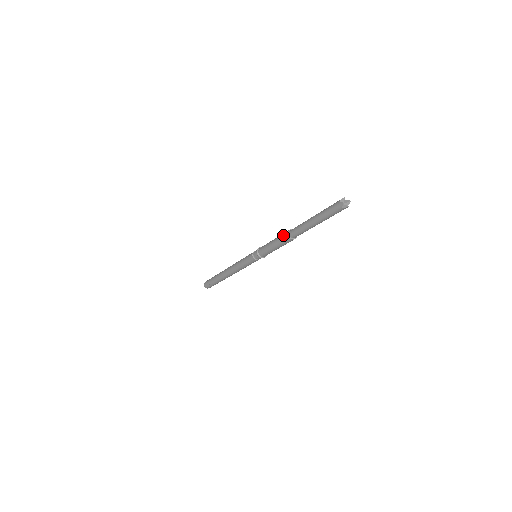
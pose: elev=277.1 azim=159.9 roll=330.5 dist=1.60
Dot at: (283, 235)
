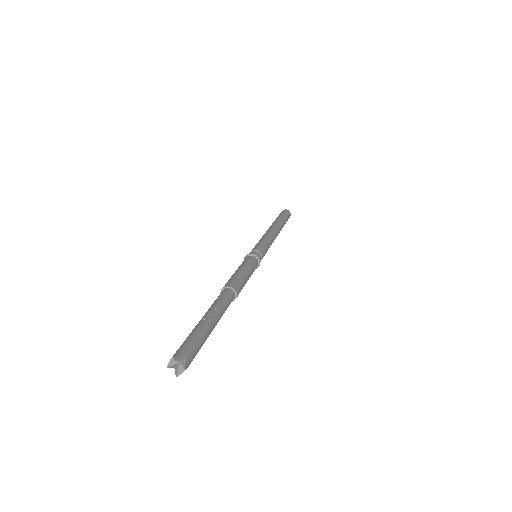
Dot at: occluded
